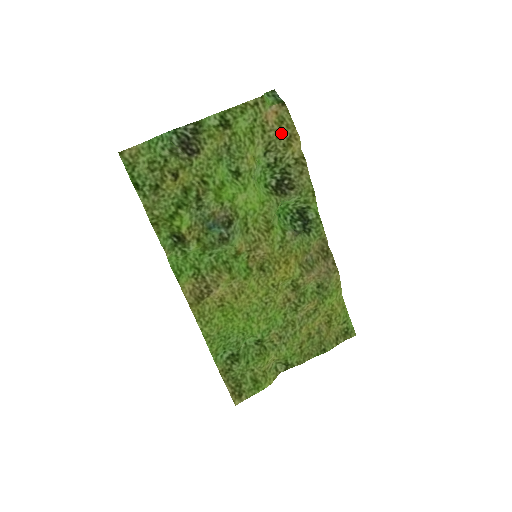
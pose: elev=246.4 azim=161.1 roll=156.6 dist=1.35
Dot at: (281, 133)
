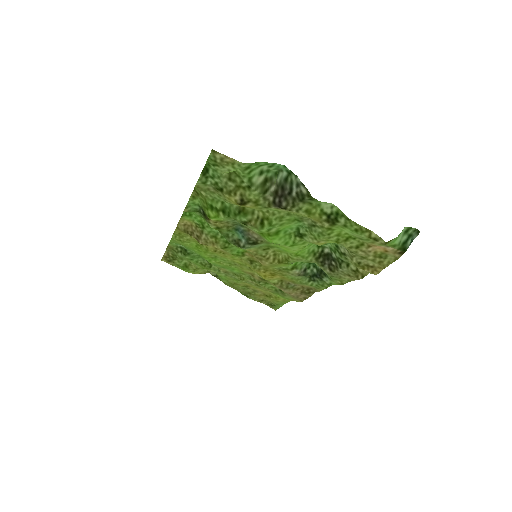
Dot at: (369, 259)
